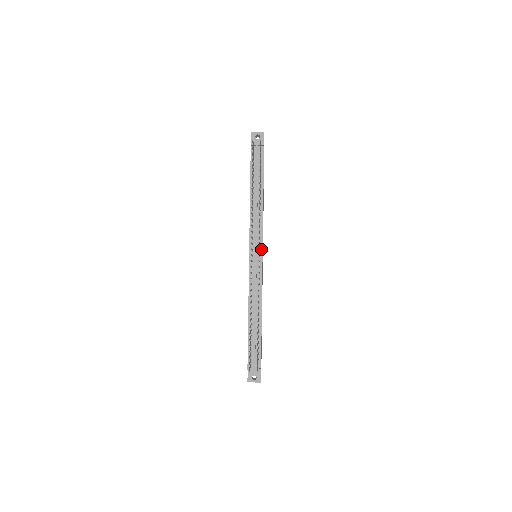
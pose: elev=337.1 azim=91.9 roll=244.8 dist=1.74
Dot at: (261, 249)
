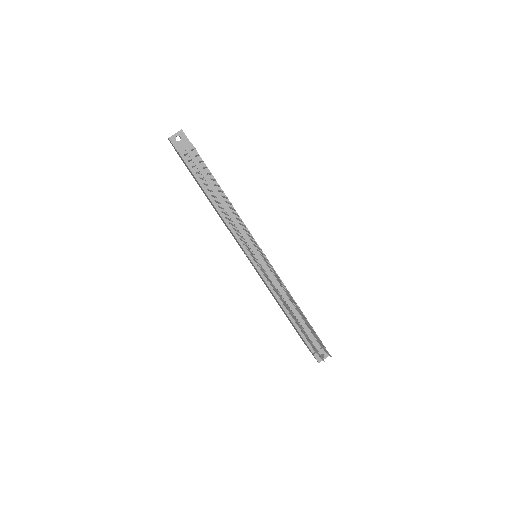
Dot at: occluded
